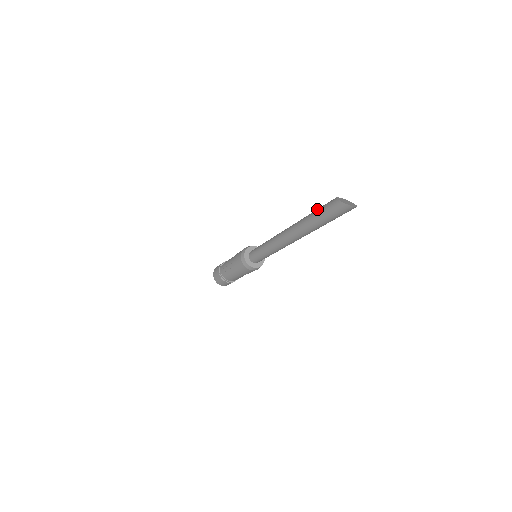
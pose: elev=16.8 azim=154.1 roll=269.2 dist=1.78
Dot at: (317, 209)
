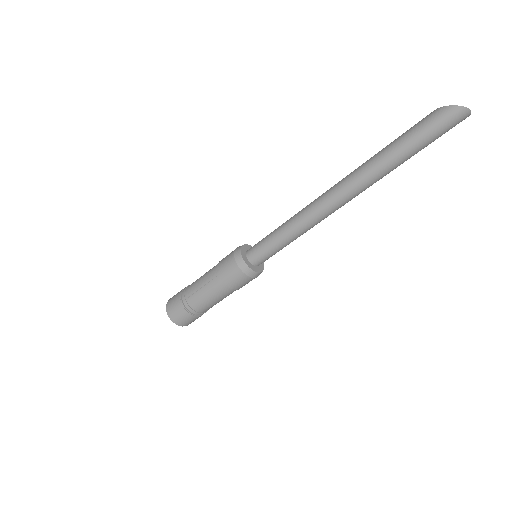
Dot at: occluded
